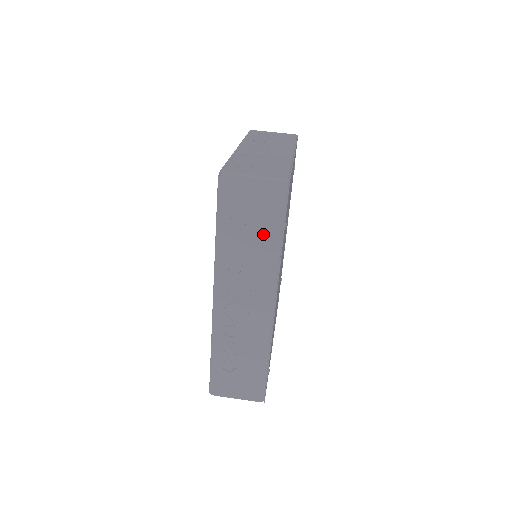
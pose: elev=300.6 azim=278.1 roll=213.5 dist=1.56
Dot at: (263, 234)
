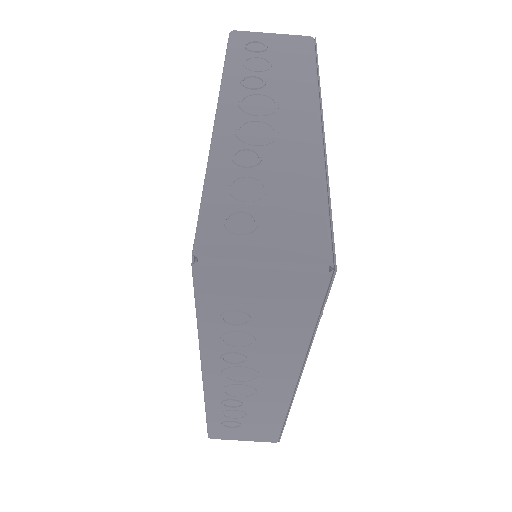
Dot at: (281, 328)
